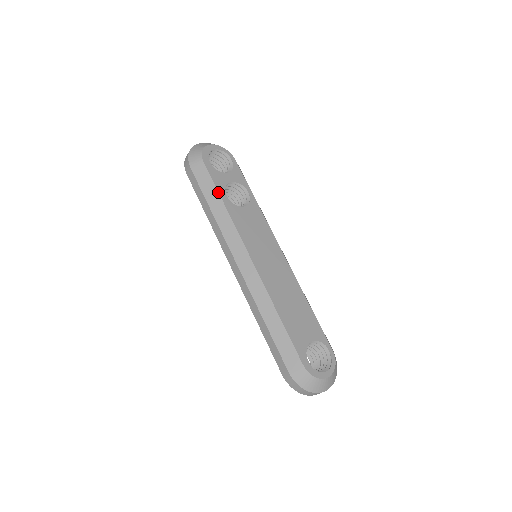
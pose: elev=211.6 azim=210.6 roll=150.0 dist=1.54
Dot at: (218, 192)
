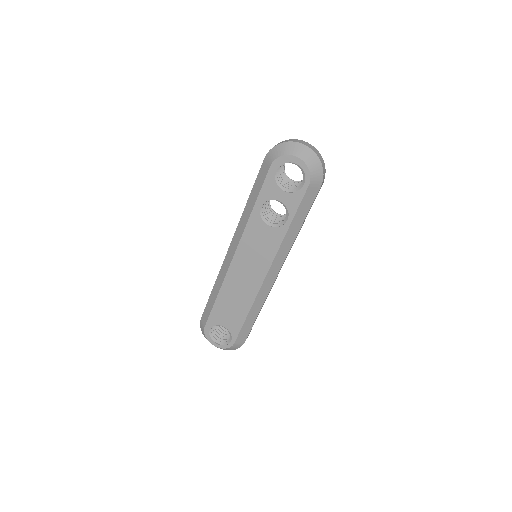
Dot at: (256, 199)
